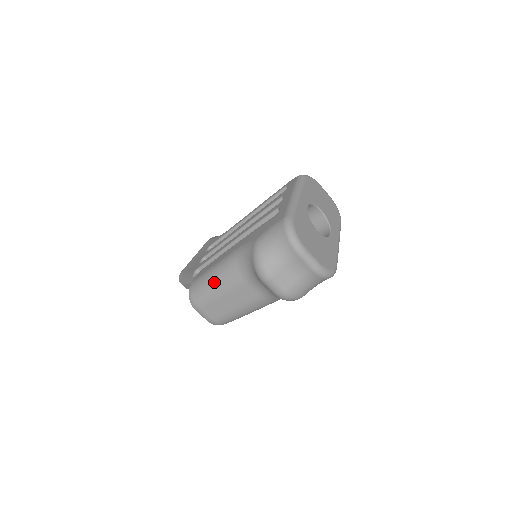
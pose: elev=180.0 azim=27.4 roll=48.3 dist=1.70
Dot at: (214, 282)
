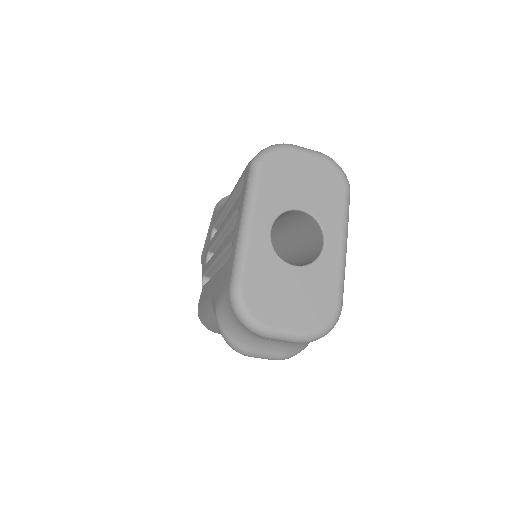
Dot at: (210, 323)
